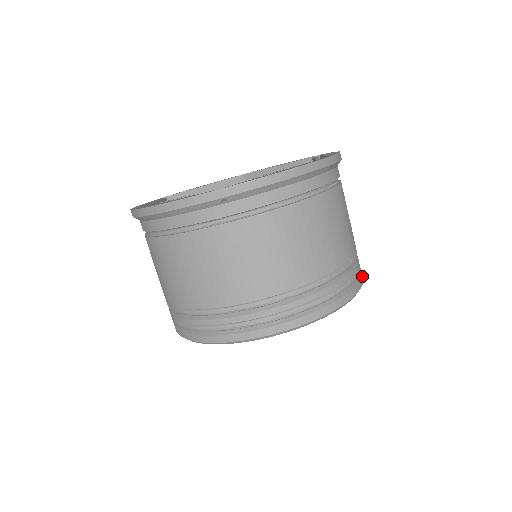
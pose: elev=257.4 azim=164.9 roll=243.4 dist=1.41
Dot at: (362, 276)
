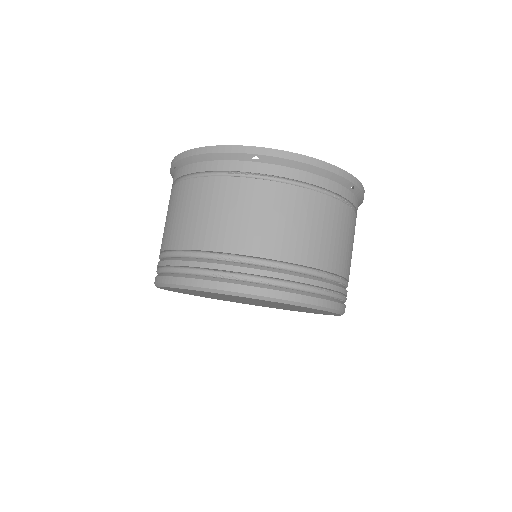
Dot at: occluded
